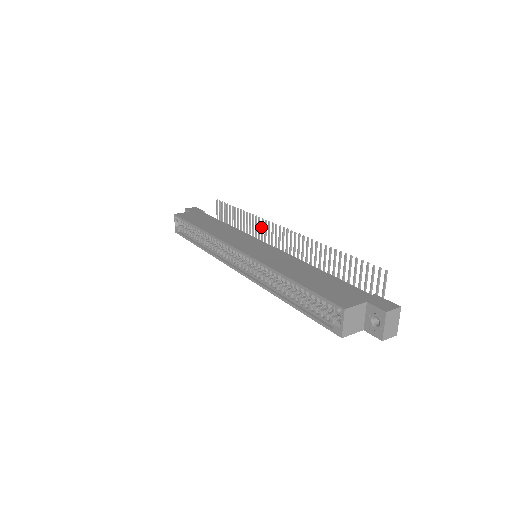
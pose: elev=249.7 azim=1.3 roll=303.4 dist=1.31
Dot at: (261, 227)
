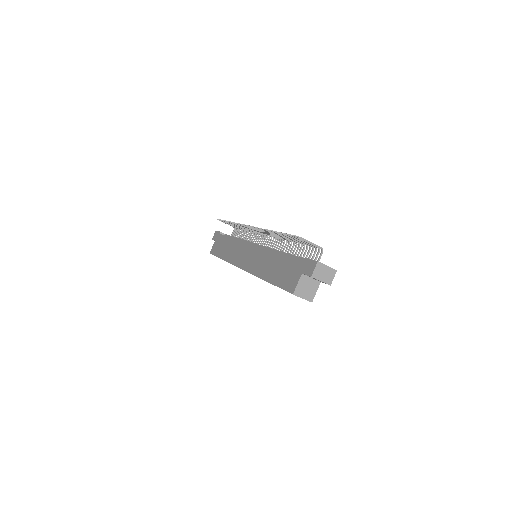
Dot at: (245, 227)
